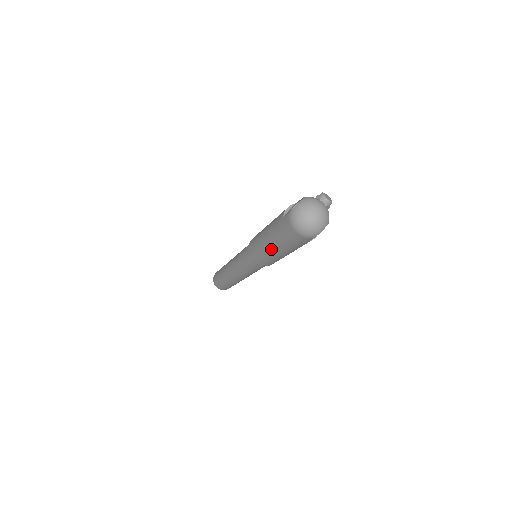
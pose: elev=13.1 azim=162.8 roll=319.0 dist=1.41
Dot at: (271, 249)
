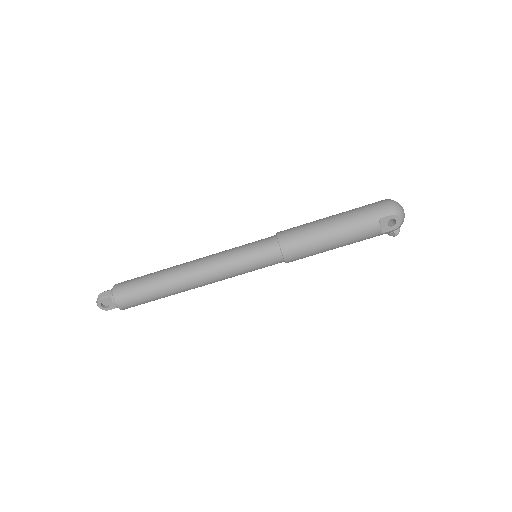
Dot at: (329, 219)
